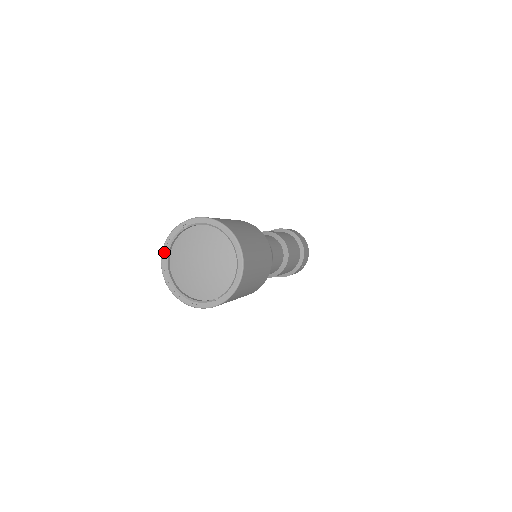
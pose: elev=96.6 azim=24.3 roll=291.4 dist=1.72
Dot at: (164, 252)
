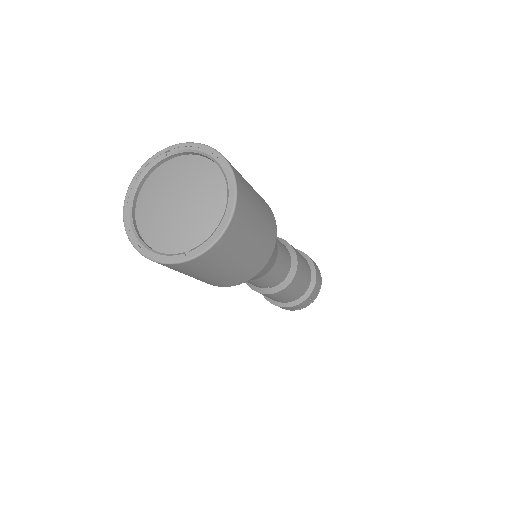
Dot at: (133, 184)
